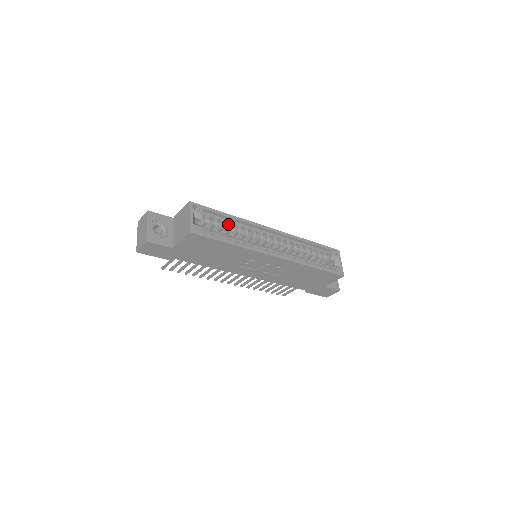
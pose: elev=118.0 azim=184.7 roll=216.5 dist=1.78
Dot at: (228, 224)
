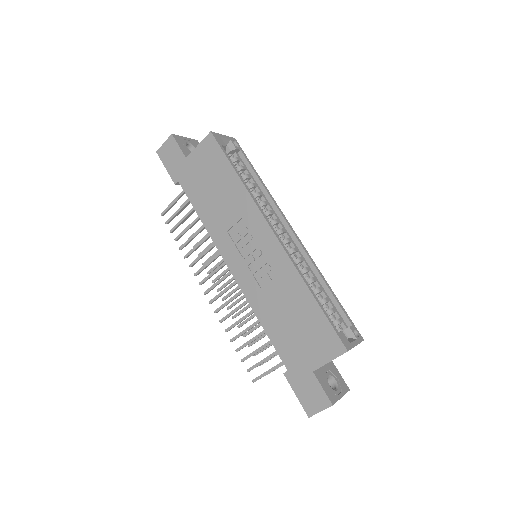
Dot at: occluded
